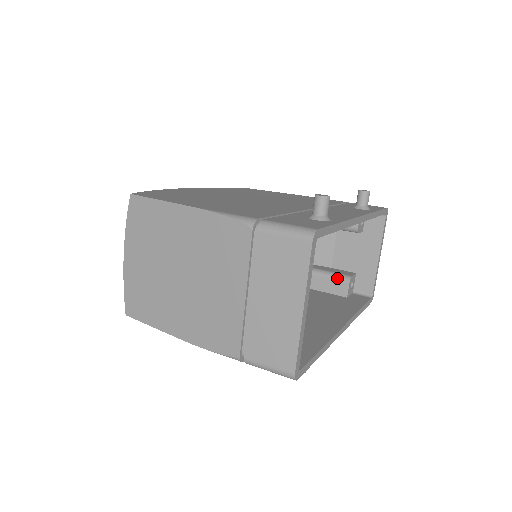
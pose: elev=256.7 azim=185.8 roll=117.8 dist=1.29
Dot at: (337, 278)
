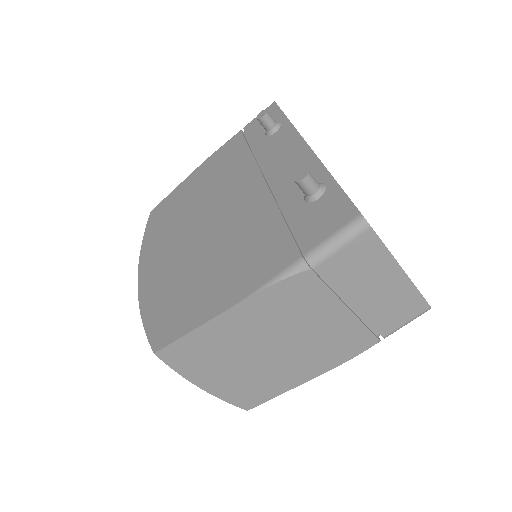
Dot at: occluded
